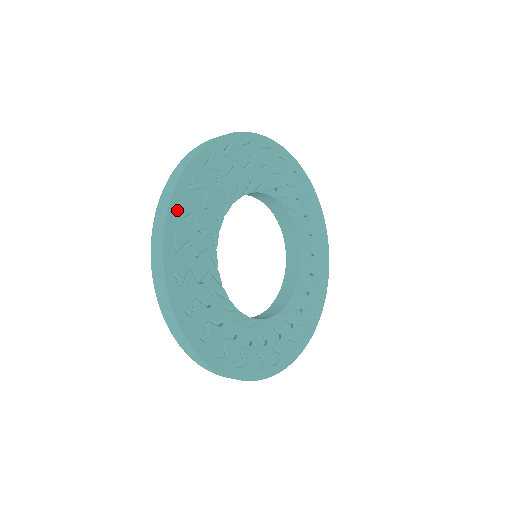
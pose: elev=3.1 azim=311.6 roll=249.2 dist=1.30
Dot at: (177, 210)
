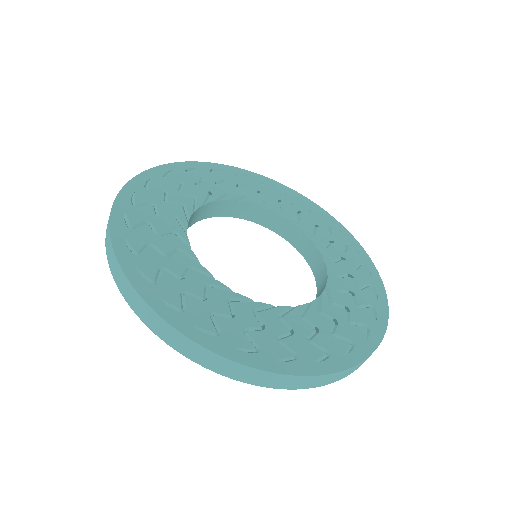
Dot at: (142, 280)
